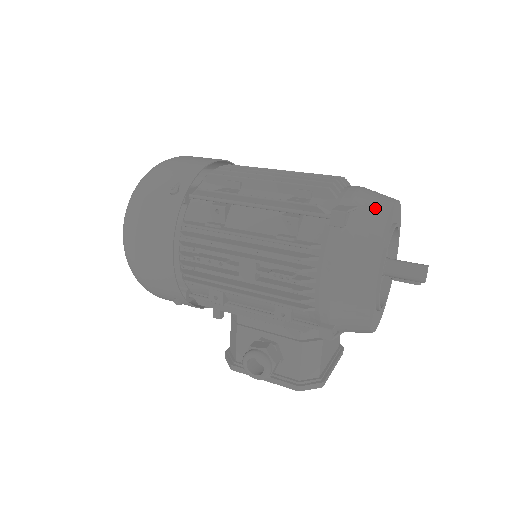
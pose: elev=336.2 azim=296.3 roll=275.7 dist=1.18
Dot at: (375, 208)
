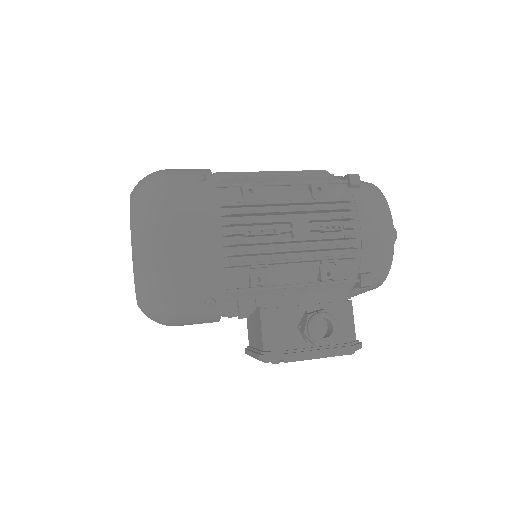
Dot at: (361, 181)
